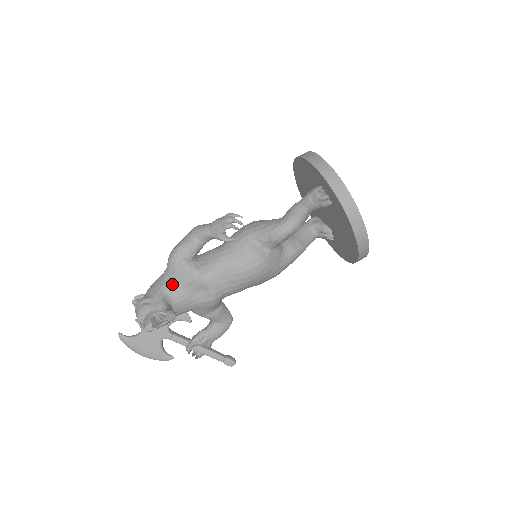
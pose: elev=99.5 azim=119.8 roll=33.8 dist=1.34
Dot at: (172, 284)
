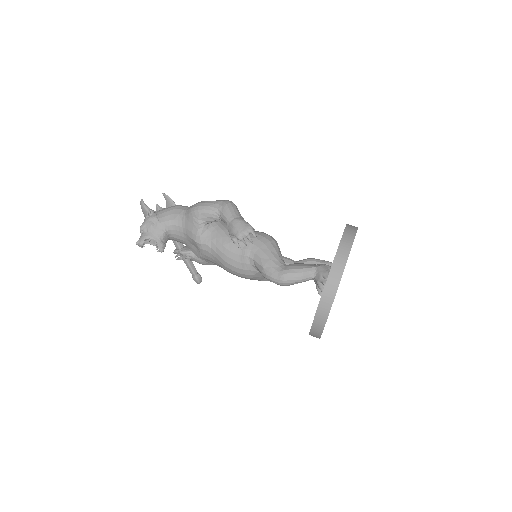
Dot at: (181, 225)
